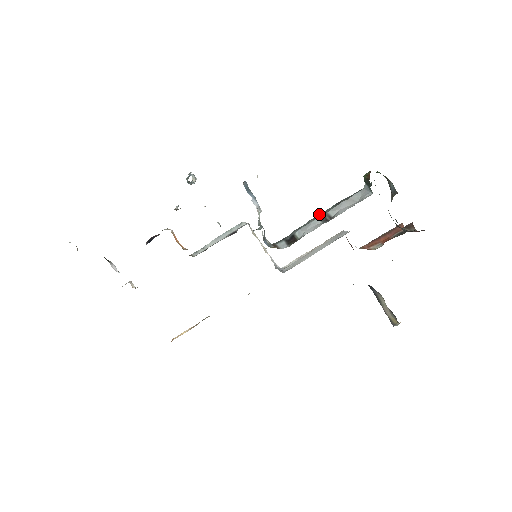
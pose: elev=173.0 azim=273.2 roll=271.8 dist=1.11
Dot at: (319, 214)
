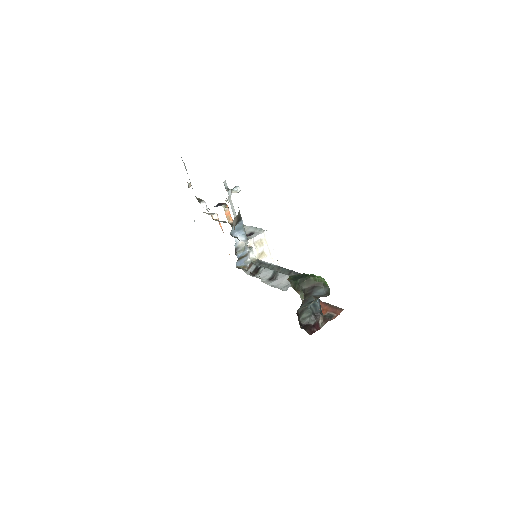
Dot at: (281, 267)
